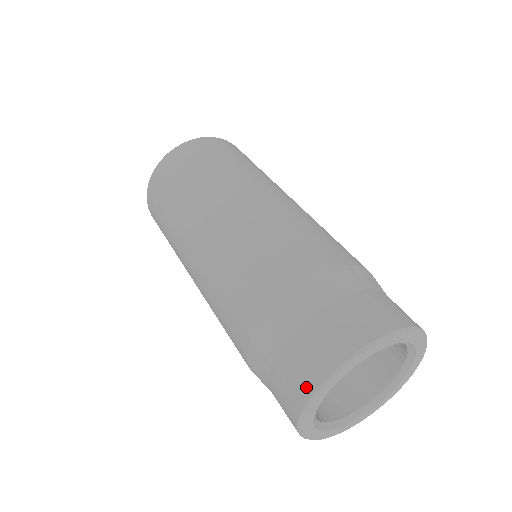
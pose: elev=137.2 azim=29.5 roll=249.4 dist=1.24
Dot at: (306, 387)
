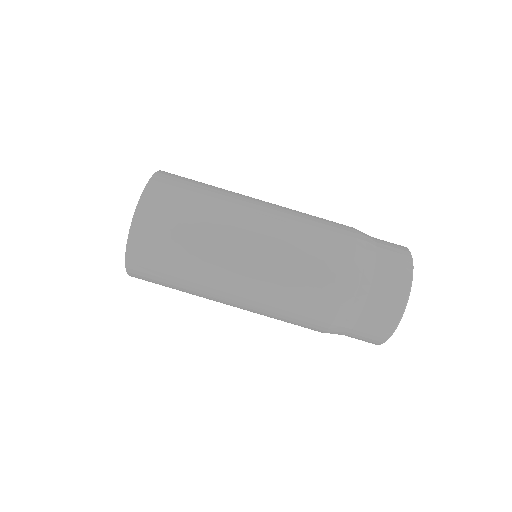
Dot at: (377, 342)
